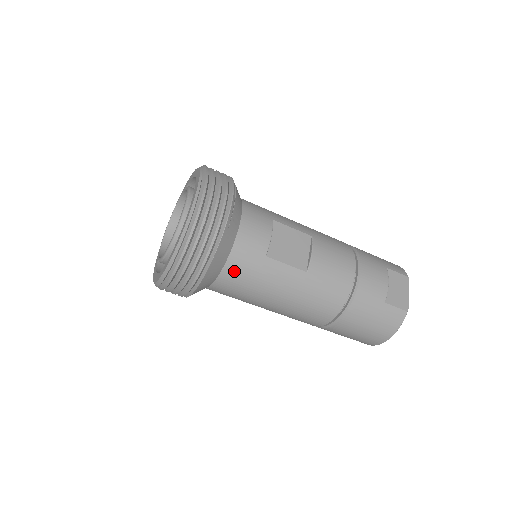
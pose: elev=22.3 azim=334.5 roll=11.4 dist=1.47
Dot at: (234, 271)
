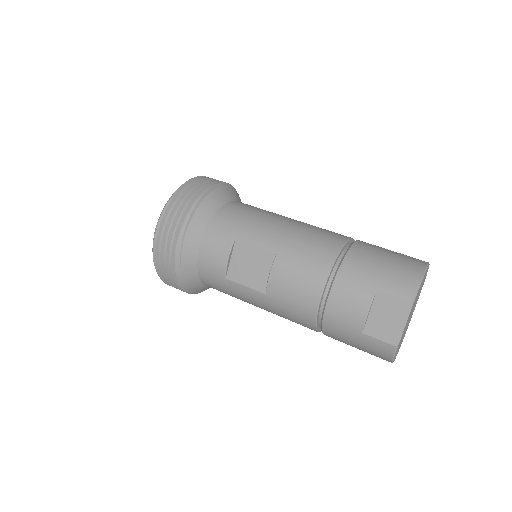
Dot at: (210, 285)
